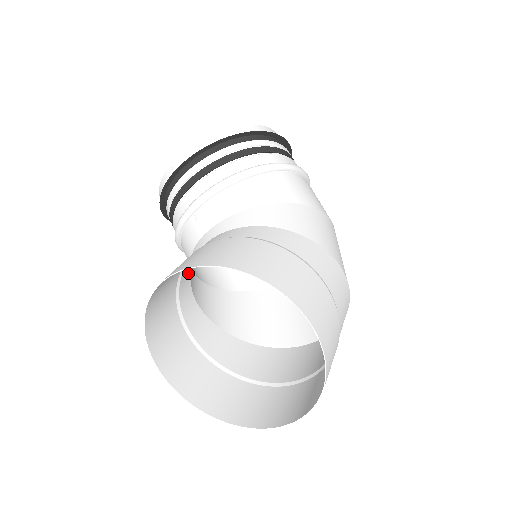
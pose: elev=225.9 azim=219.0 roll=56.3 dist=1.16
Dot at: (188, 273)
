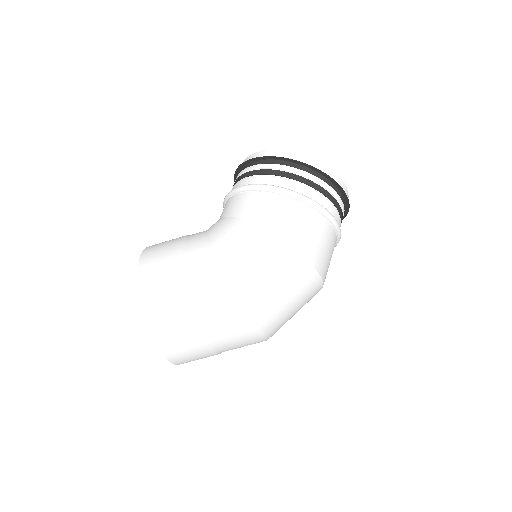
Dot at: occluded
